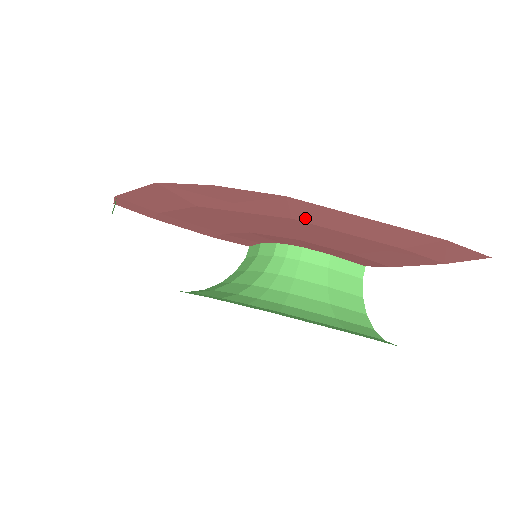
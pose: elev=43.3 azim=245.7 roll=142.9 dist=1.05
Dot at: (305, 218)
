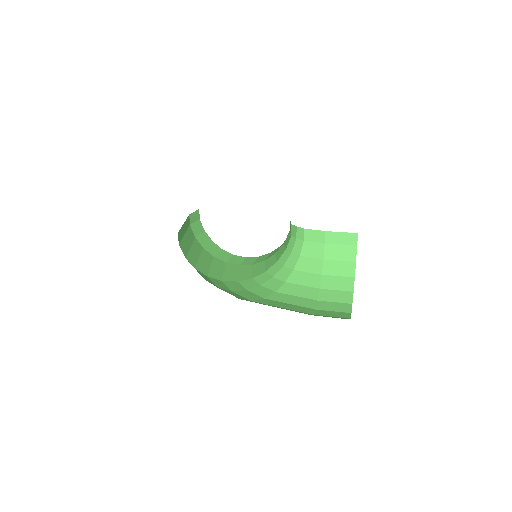
Dot at: occluded
